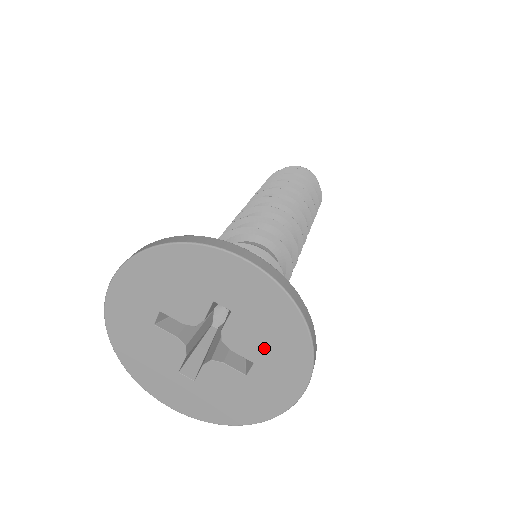
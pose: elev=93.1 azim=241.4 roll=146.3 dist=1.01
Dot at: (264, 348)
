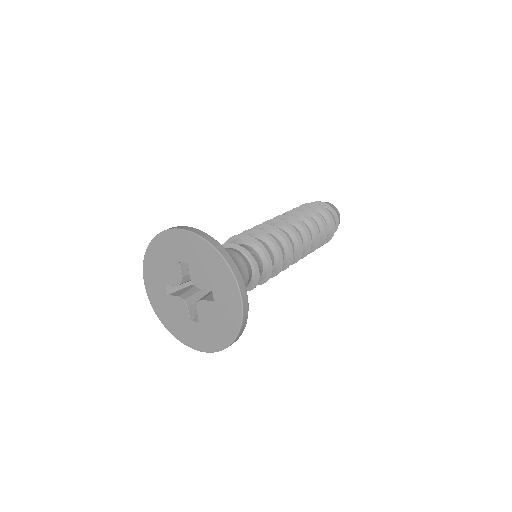
Dot at: (209, 325)
